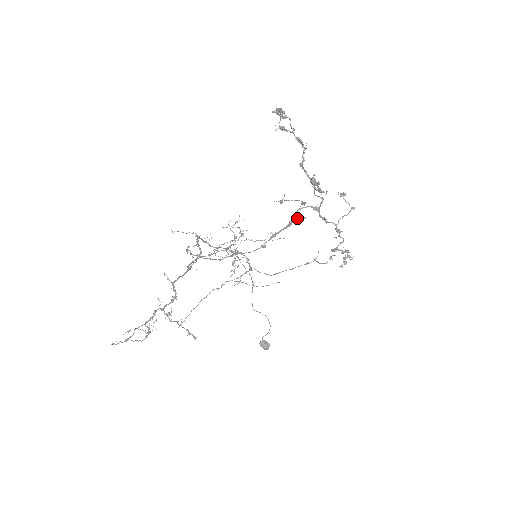
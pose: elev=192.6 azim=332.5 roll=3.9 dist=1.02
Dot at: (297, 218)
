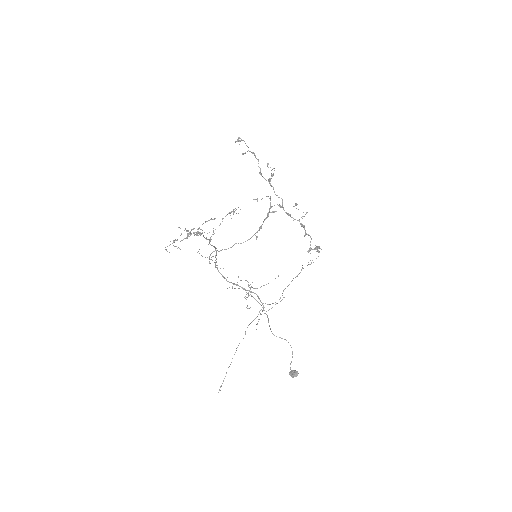
Dot at: (271, 212)
